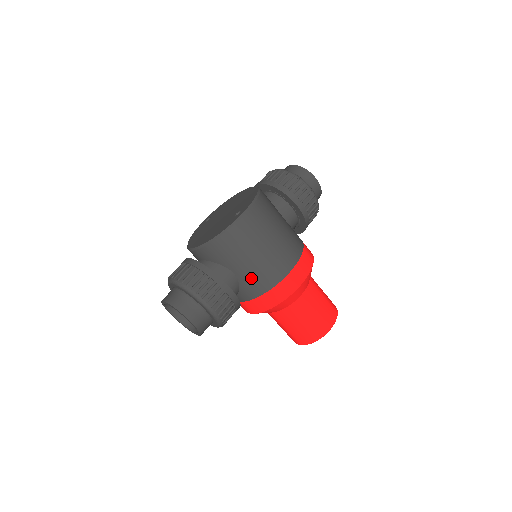
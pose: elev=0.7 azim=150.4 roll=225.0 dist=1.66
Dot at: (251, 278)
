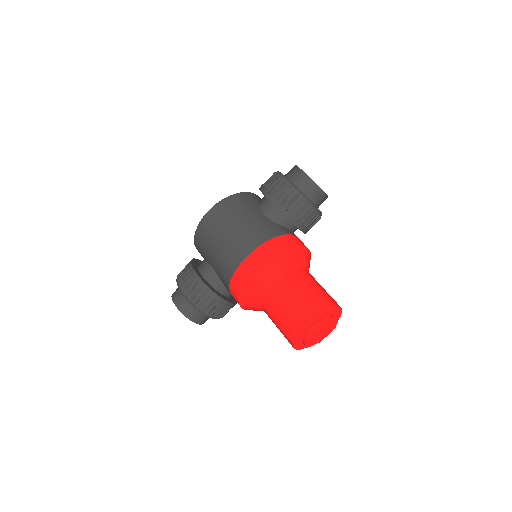
Dot at: (219, 269)
